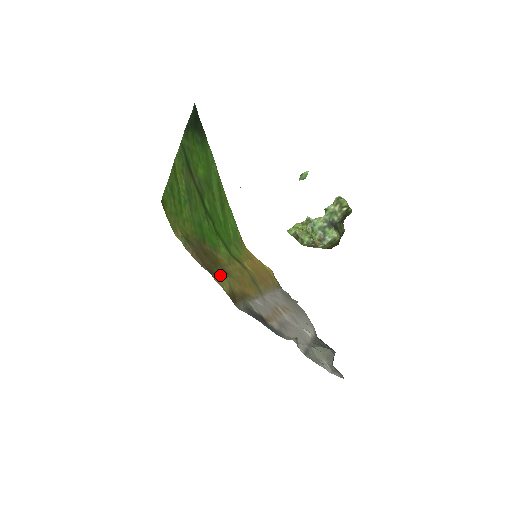
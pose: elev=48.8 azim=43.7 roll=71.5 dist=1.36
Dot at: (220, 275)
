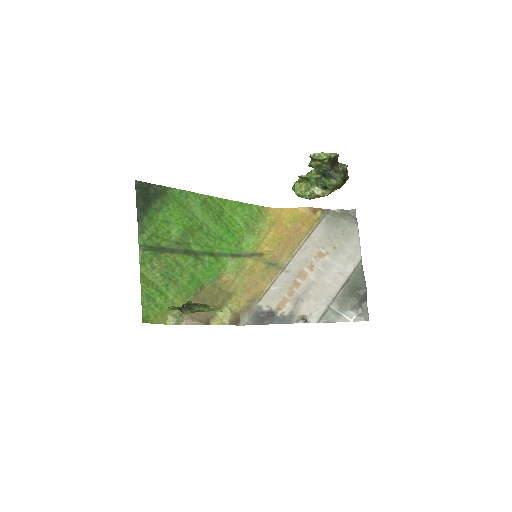
Dot at: (219, 311)
